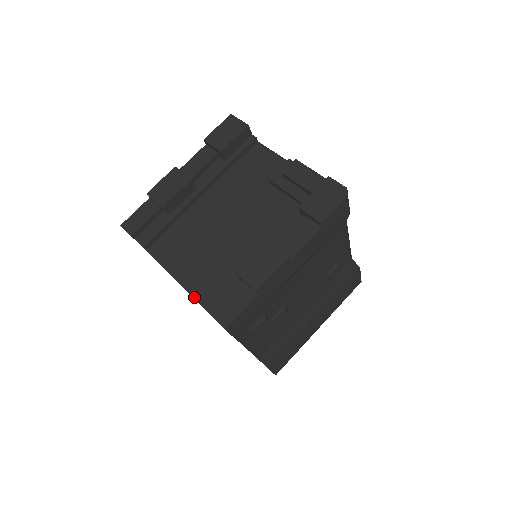
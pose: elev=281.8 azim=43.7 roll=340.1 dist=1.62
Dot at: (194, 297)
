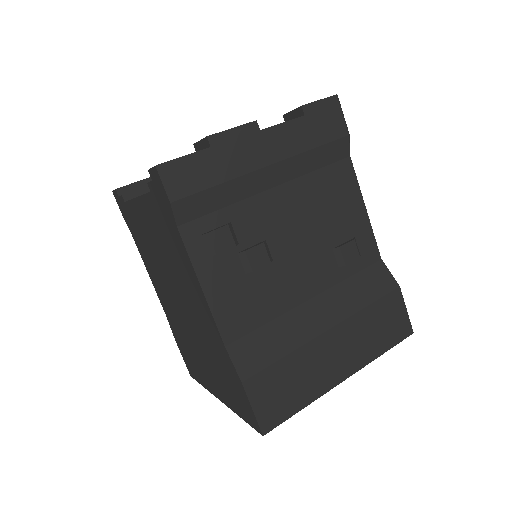
Dot at: (146, 193)
